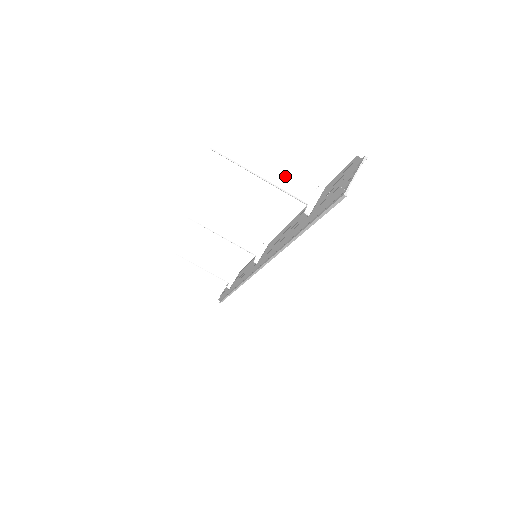
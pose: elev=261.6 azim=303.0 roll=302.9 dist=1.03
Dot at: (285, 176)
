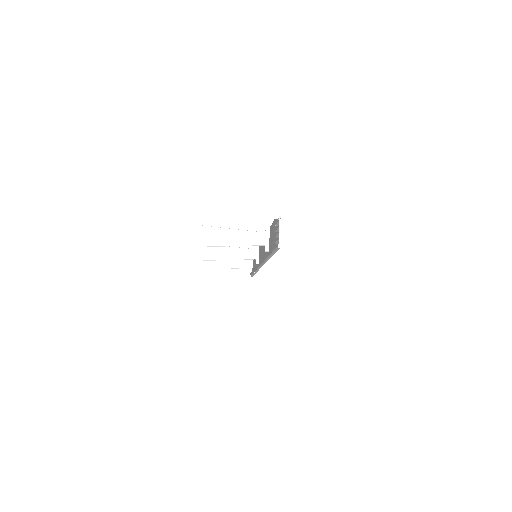
Dot at: (244, 237)
